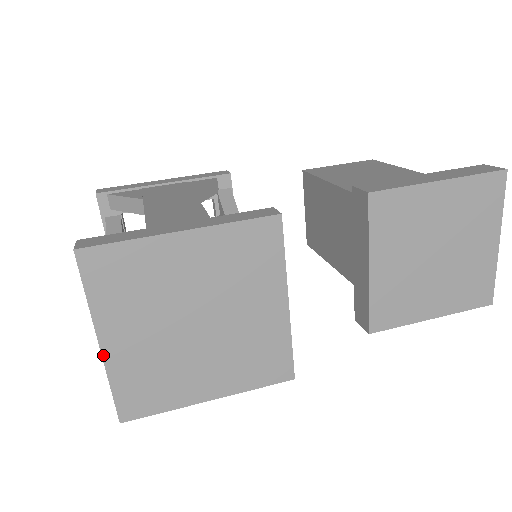
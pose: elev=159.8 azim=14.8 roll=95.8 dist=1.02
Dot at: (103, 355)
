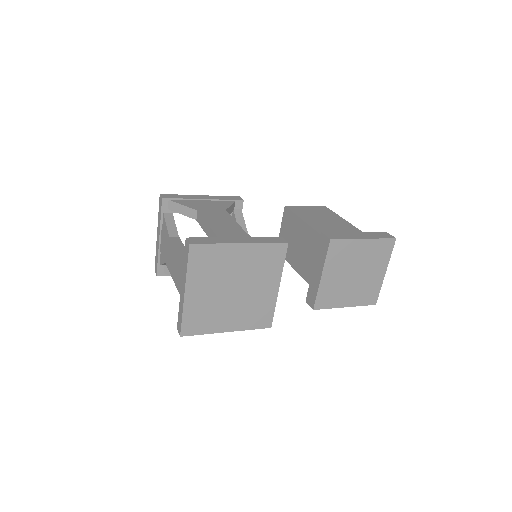
Dot at: (185, 299)
